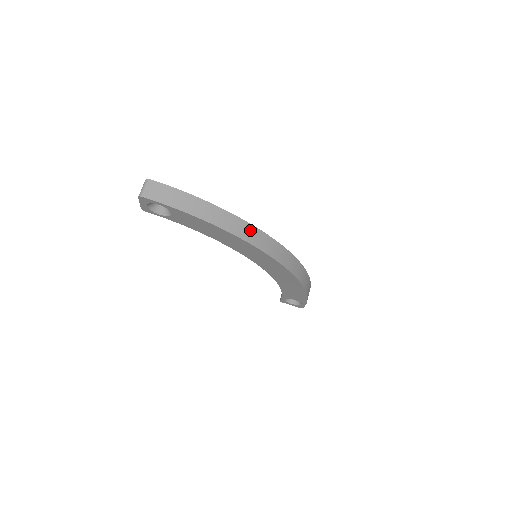
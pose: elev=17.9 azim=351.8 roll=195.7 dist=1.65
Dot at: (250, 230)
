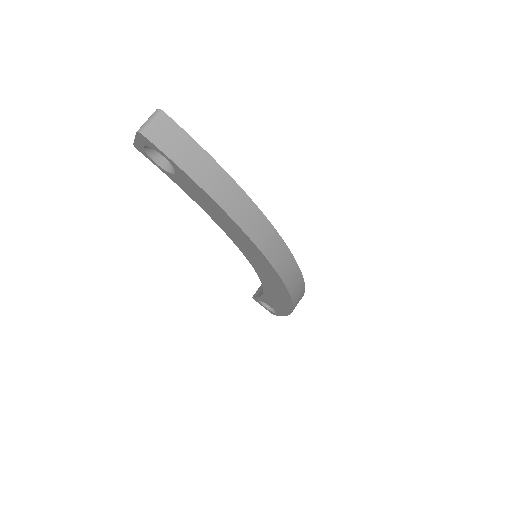
Dot at: (270, 235)
